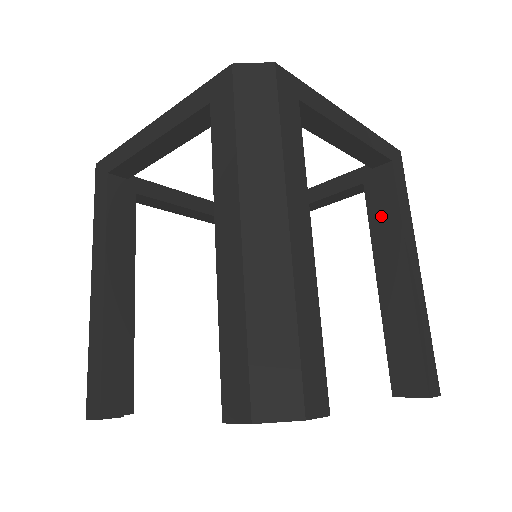
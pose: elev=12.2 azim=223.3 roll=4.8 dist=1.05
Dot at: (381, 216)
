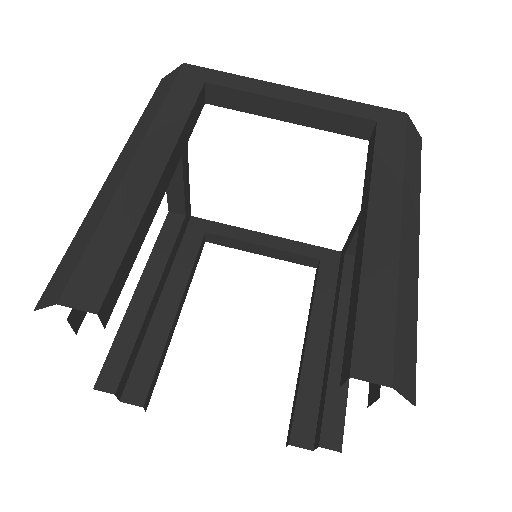
Dot at: (342, 291)
